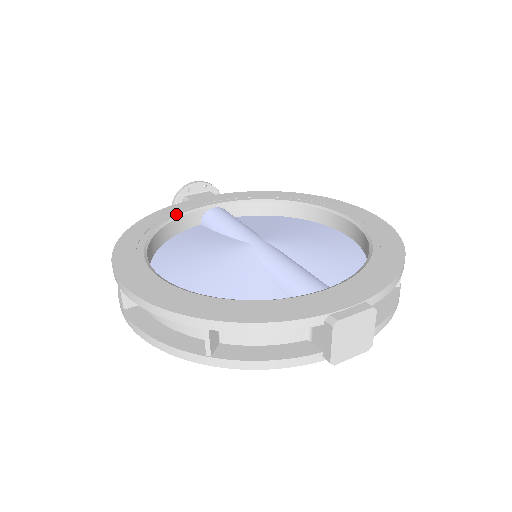
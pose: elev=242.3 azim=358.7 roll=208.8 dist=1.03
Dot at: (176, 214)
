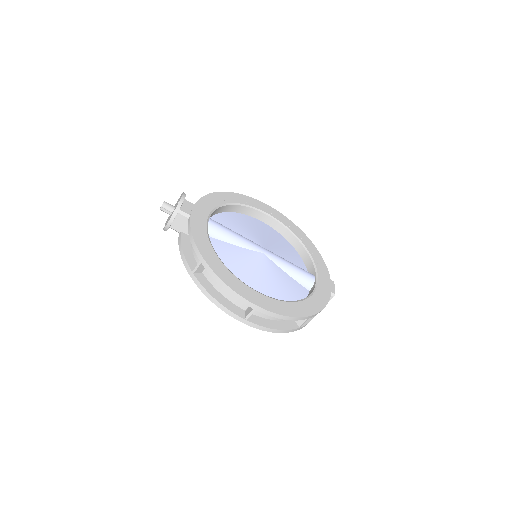
Dot at: (206, 236)
